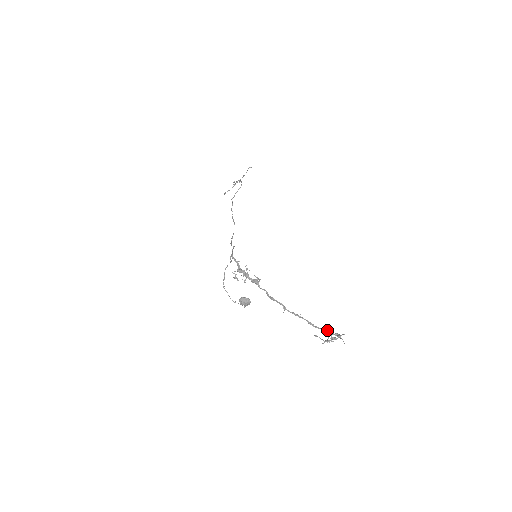
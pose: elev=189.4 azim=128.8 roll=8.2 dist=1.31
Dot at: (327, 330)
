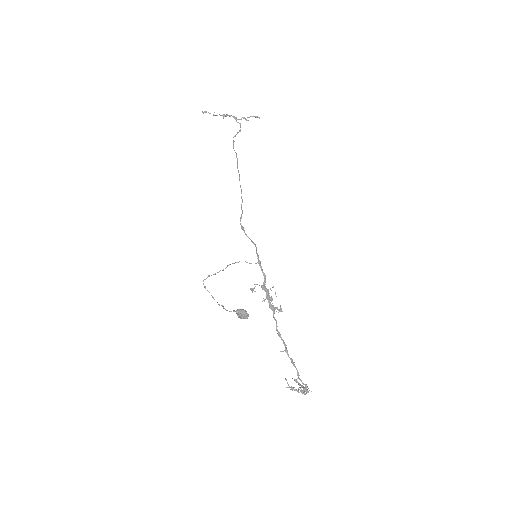
Dot at: (305, 385)
